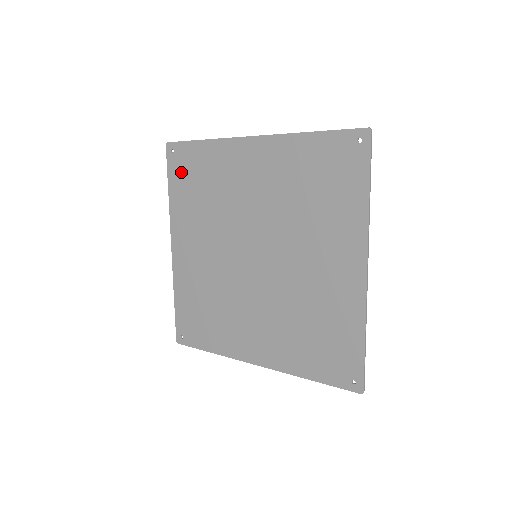
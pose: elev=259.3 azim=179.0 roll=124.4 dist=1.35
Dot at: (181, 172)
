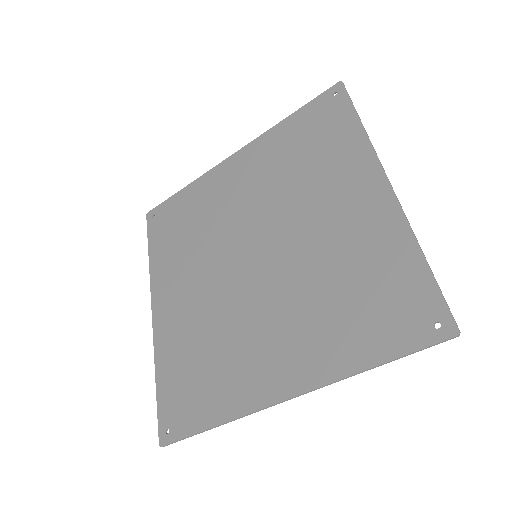
Dot at: (315, 118)
